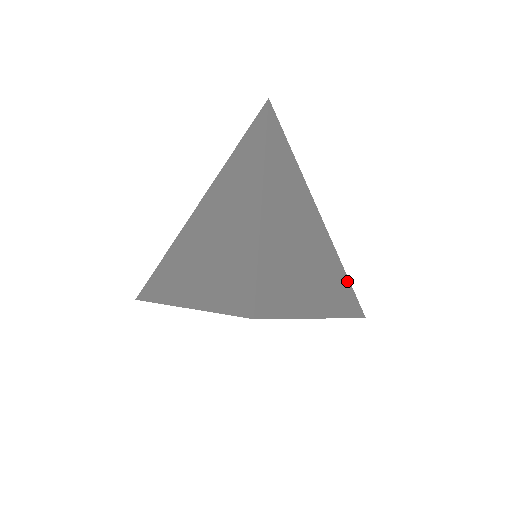
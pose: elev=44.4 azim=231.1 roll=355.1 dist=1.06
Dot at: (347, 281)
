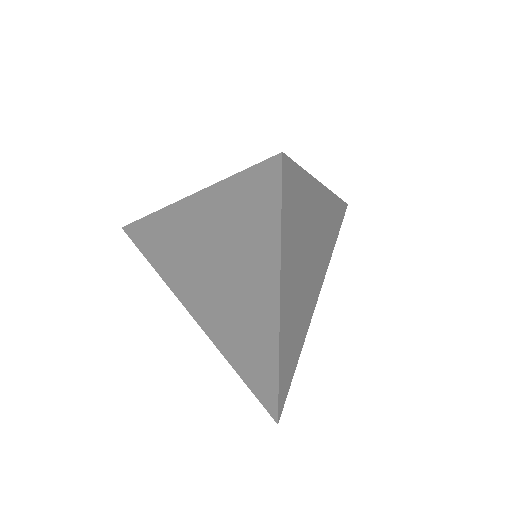
Dot at: (293, 369)
